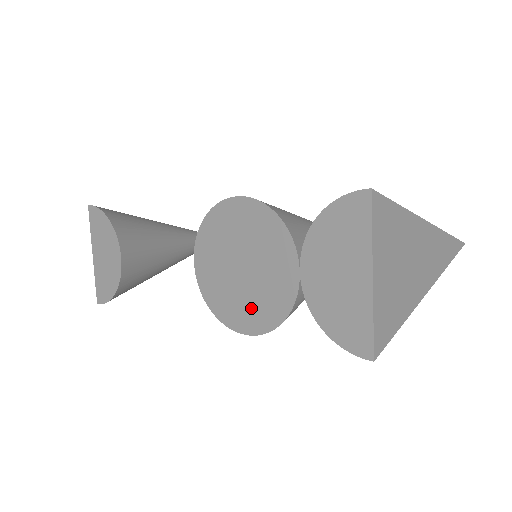
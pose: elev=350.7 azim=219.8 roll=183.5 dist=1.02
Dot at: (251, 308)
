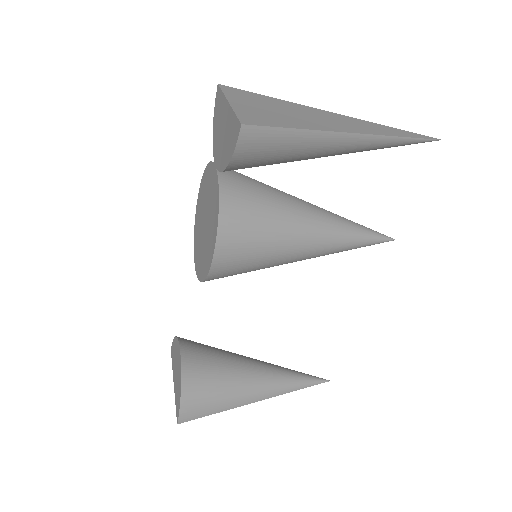
Dot at: (211, 233)
